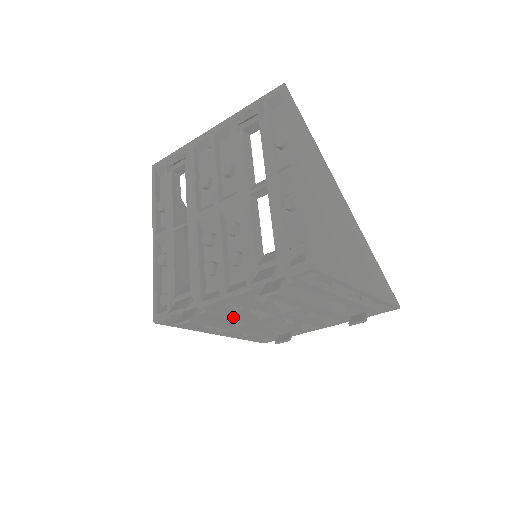
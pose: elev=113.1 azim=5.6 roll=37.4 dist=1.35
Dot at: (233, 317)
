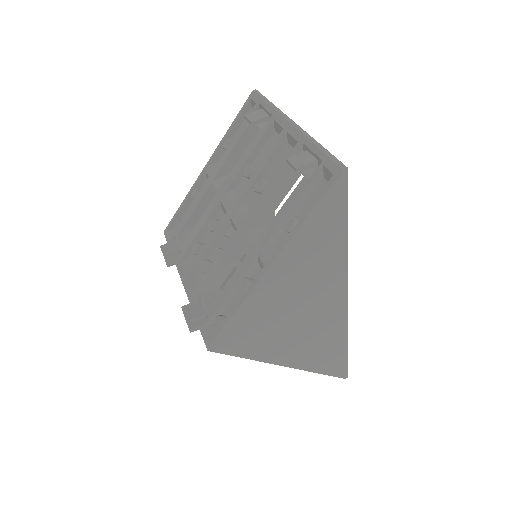
Dot at: occluded
